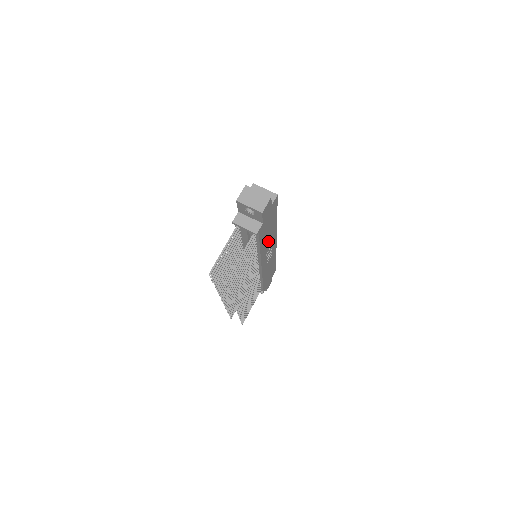
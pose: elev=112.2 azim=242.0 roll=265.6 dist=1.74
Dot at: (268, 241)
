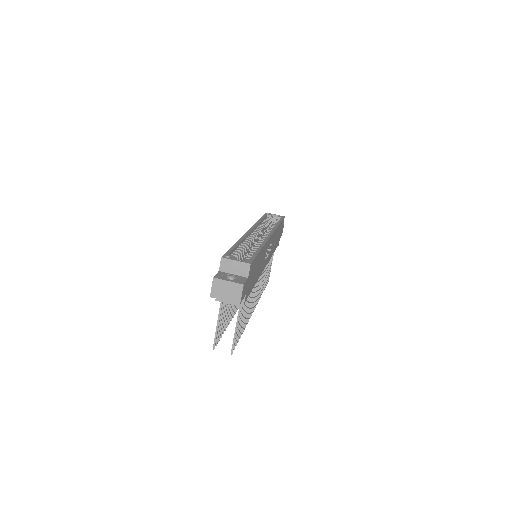
Dot at: (261, 262)
